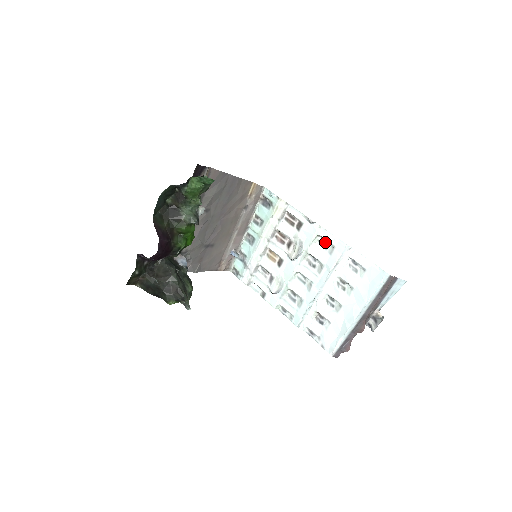
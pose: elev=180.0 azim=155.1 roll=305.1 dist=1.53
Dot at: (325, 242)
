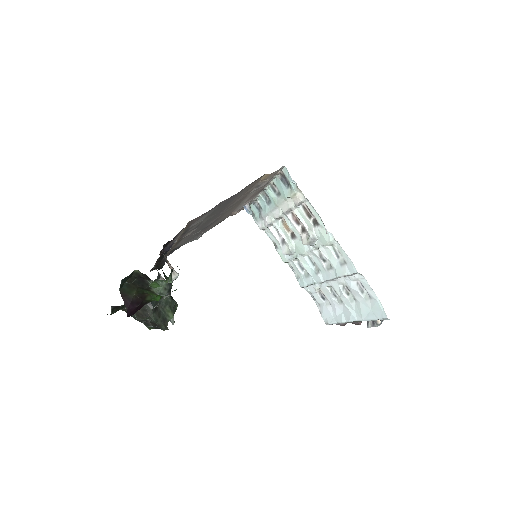
Dot at: (338, 252)
